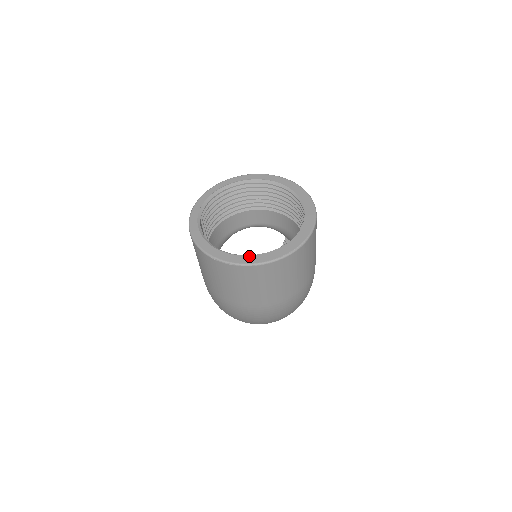
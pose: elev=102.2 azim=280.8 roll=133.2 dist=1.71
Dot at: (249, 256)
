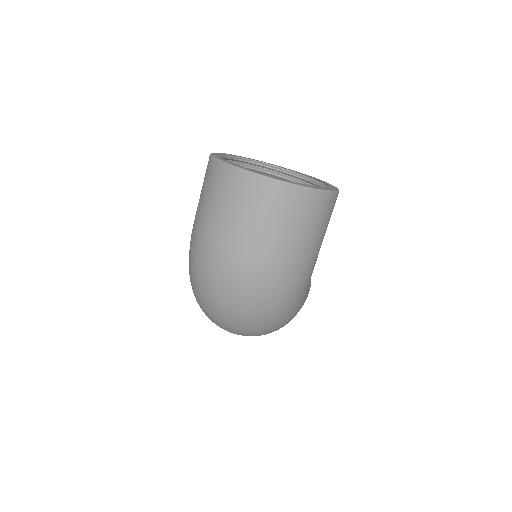
Dot at: occluded
